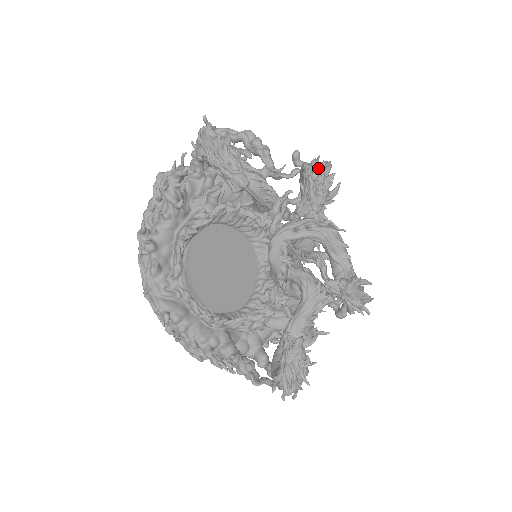
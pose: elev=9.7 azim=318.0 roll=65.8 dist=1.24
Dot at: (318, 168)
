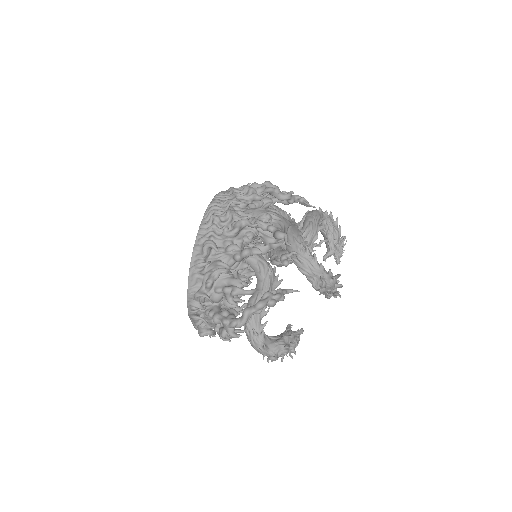
Dot at: (329, 288)
